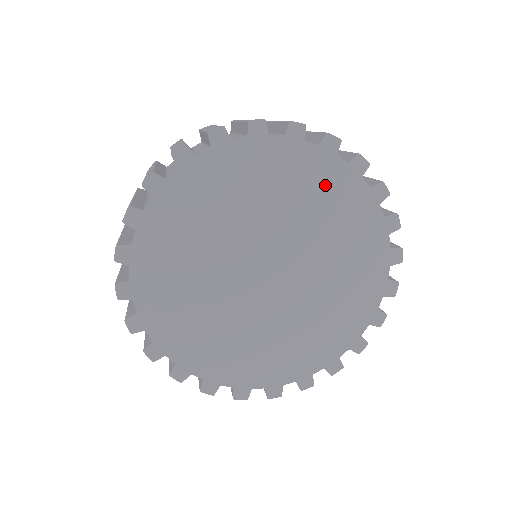
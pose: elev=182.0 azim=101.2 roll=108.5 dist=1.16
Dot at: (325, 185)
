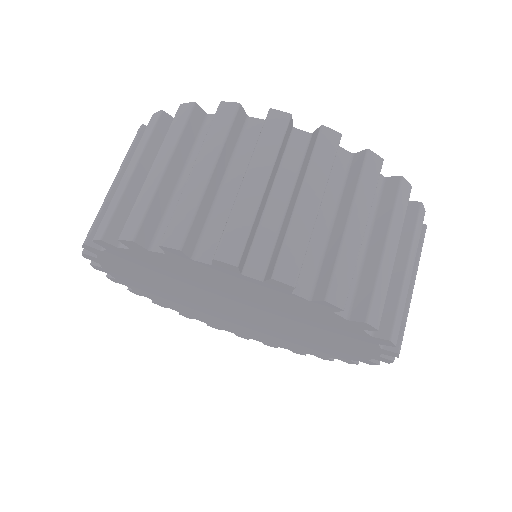
Dot at: (282, 301)
